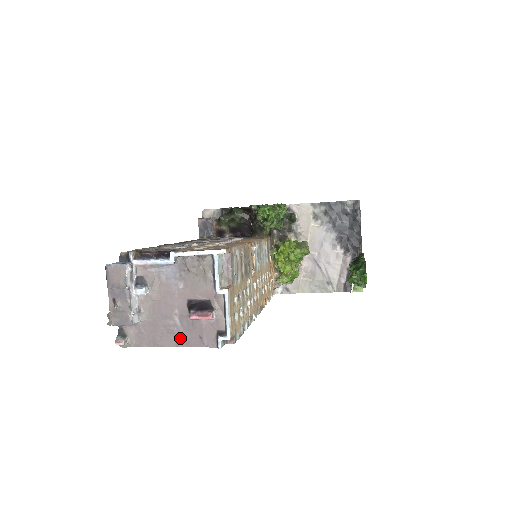
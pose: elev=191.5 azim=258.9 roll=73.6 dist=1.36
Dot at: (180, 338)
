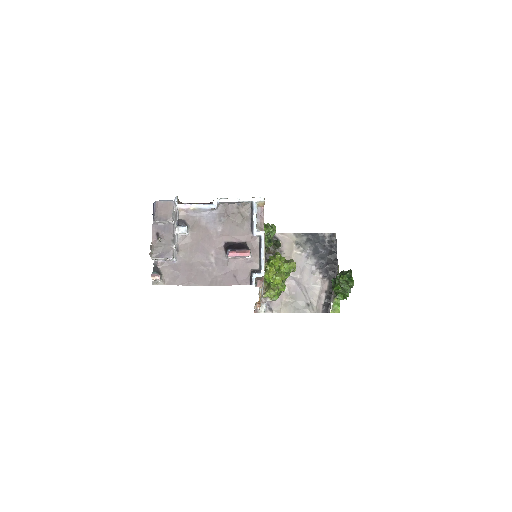
Dot at: (214, 277)
